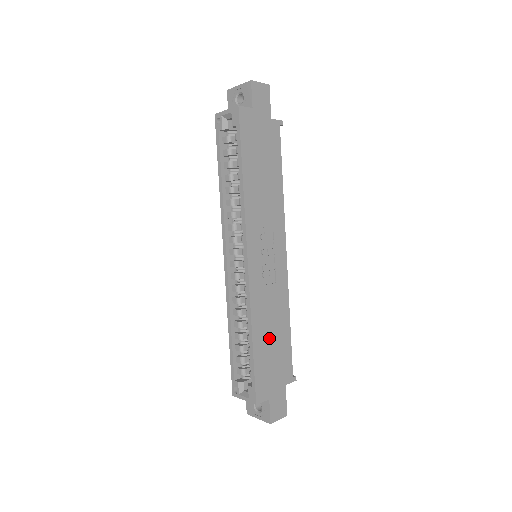
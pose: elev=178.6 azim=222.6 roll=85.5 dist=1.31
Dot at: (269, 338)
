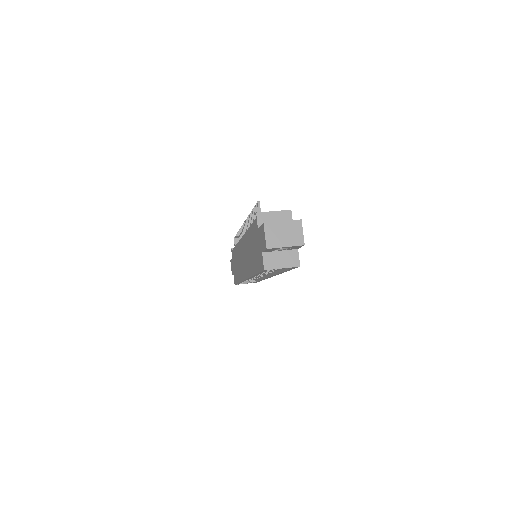
Dot at: occluded
